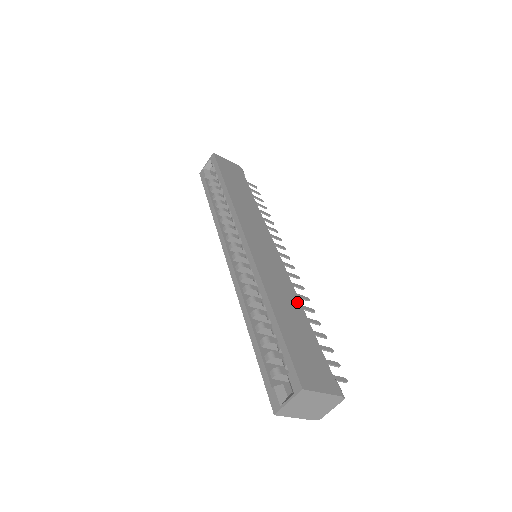
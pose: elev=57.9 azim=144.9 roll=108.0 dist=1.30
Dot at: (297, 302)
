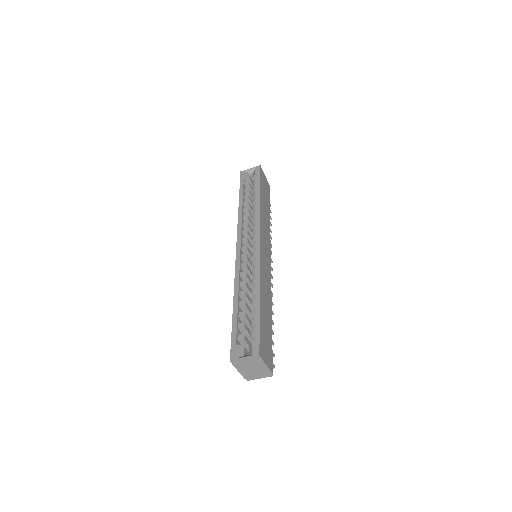
Dot at: (270, 302)
